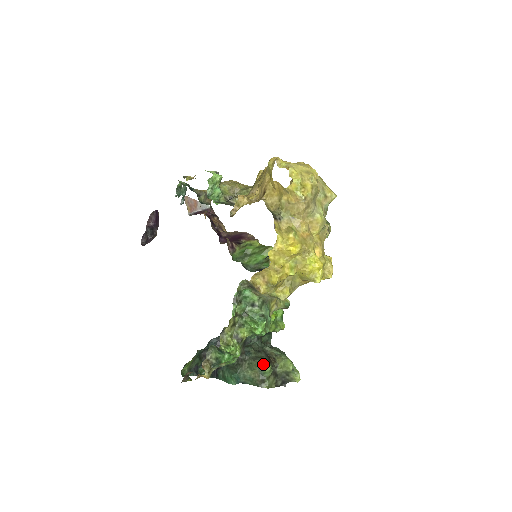
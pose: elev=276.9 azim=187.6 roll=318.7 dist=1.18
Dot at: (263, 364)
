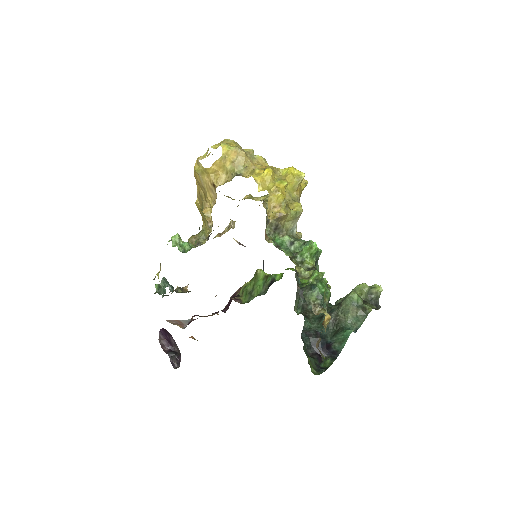
Dot at: (348, 297)
